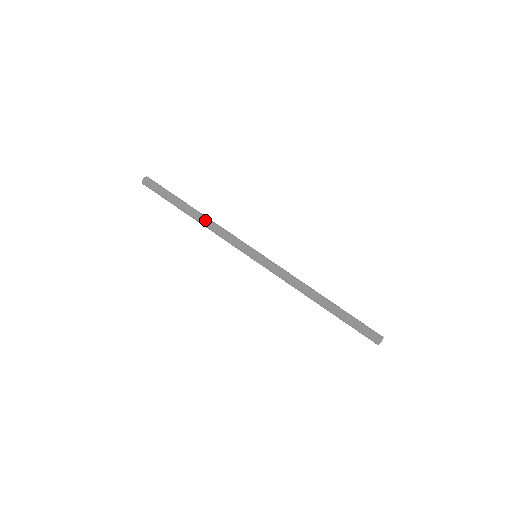
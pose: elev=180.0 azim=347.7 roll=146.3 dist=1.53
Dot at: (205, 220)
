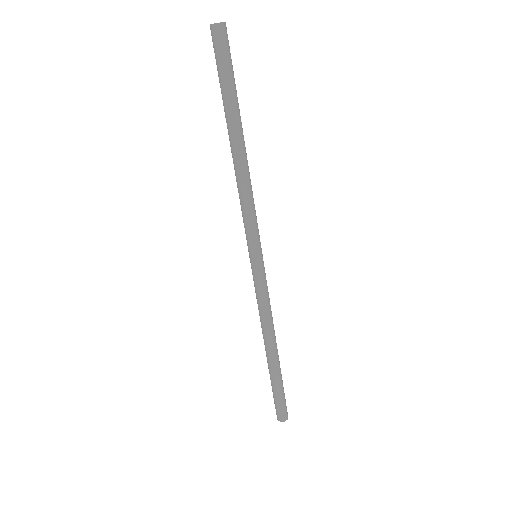
Dot at: (235, 167)
